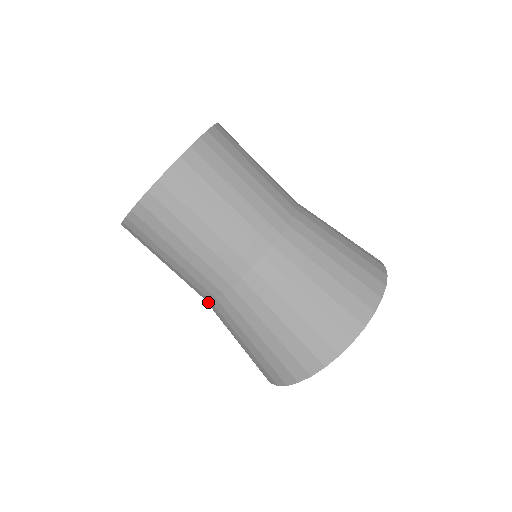
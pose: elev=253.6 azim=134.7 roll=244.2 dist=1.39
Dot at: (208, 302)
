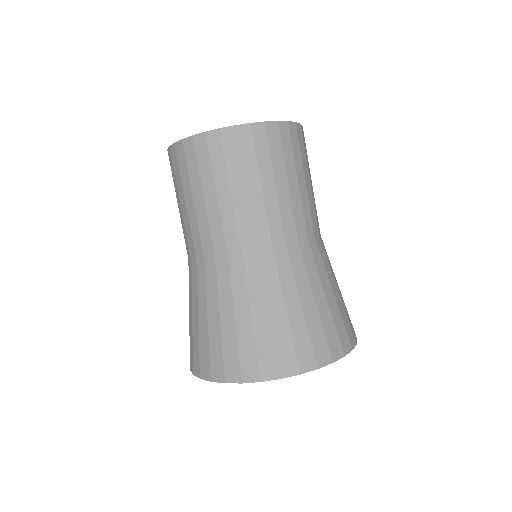
Dot at: occluded
